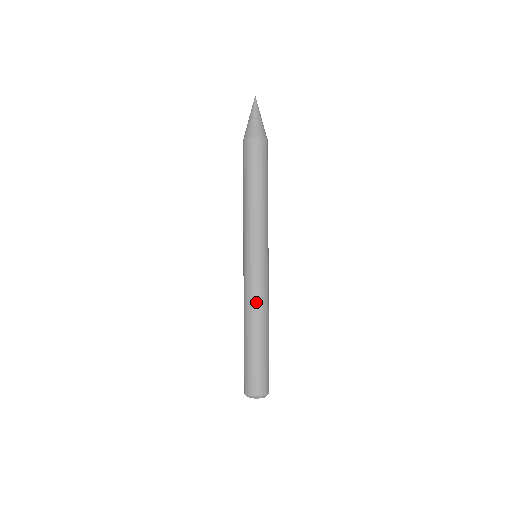
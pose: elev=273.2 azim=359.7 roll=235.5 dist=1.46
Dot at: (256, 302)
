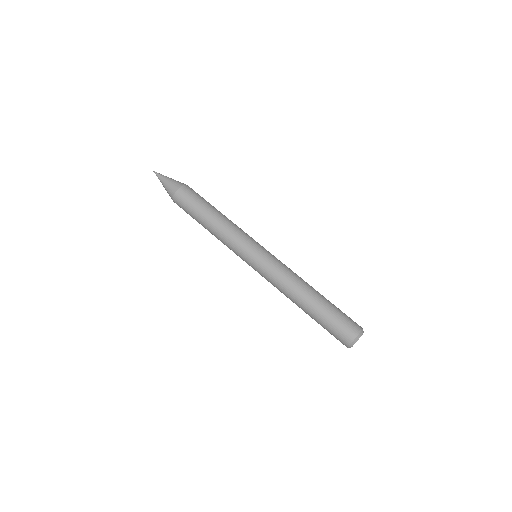
Dot at: (286, 281)
